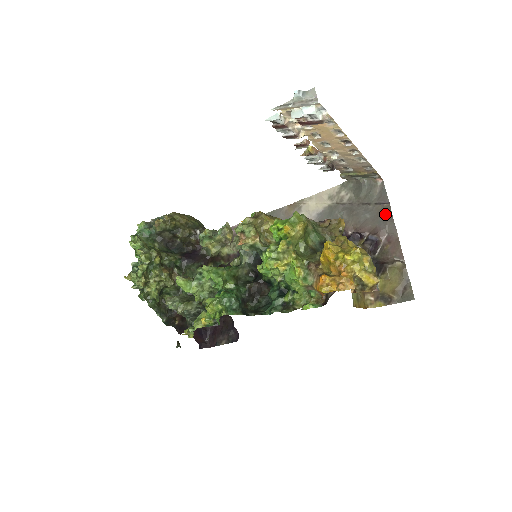
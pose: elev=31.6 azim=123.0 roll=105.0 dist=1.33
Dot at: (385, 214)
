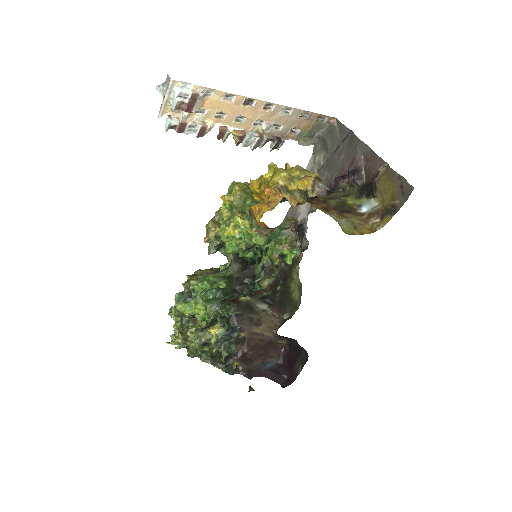
Dot at: (352, 142)
